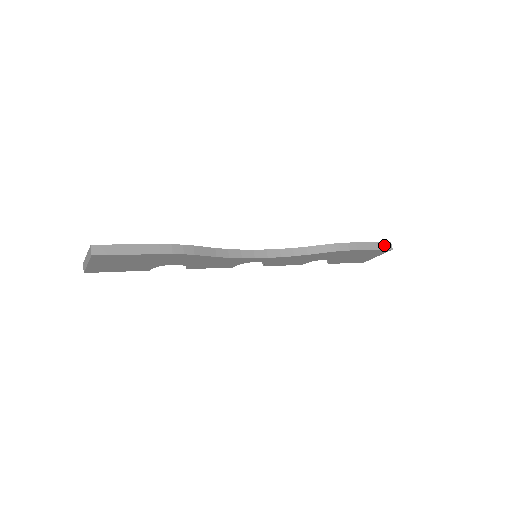
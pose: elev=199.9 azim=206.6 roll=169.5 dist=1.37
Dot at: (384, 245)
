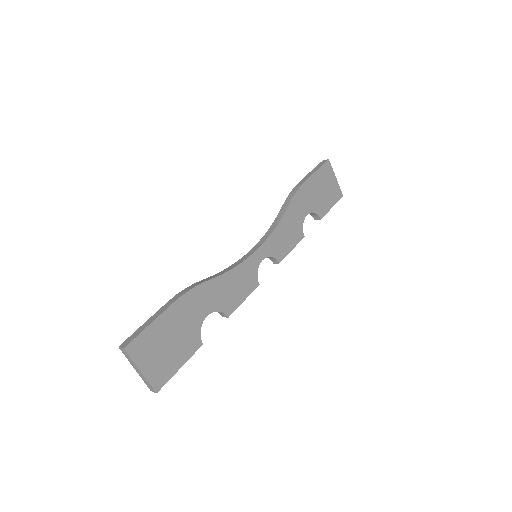
Dot at: (320, 164)
